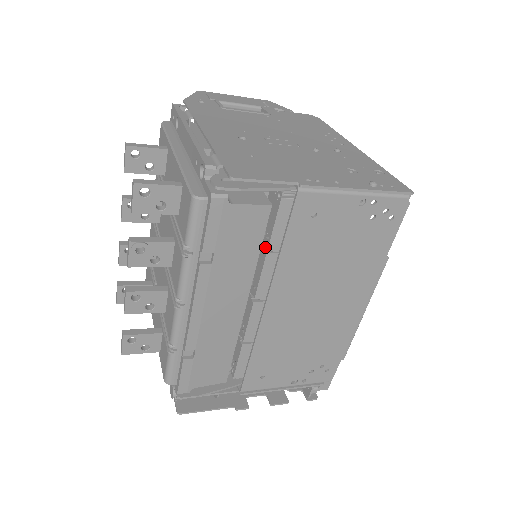
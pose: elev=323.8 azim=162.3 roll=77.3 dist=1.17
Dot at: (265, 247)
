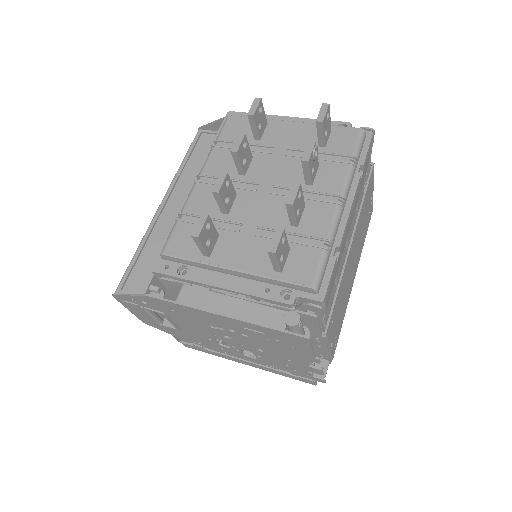
Dot at: occluded
